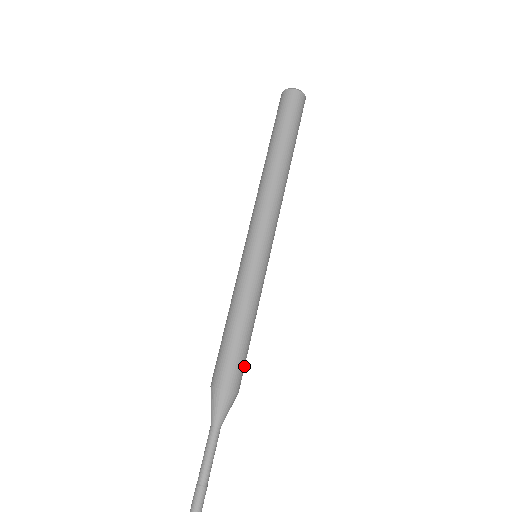
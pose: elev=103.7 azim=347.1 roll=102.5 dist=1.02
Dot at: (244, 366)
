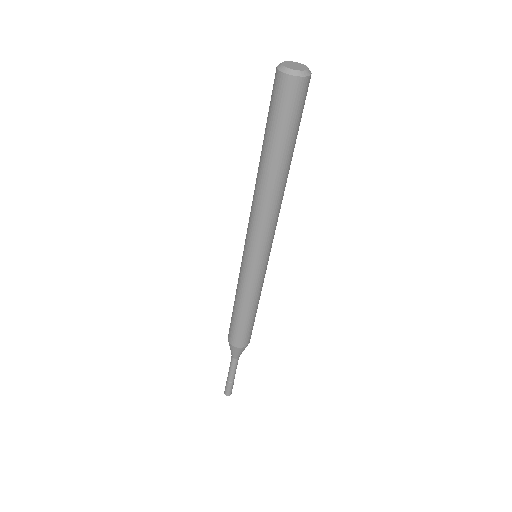
Dot at: (248, 333)
